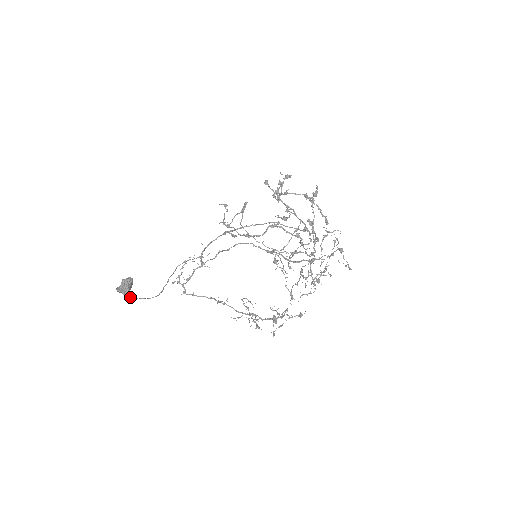
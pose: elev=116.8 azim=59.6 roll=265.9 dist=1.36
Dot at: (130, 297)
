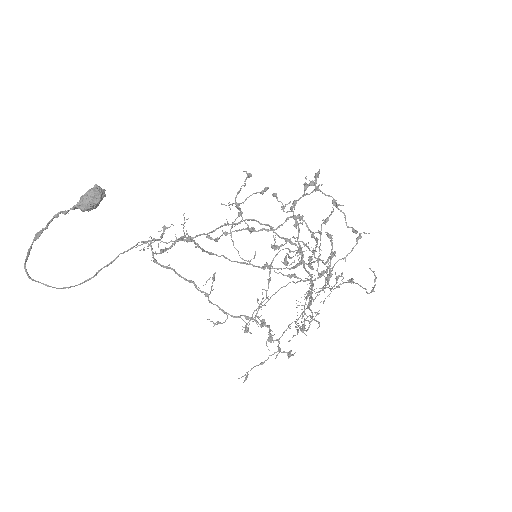
Dot at: (28, 275)
